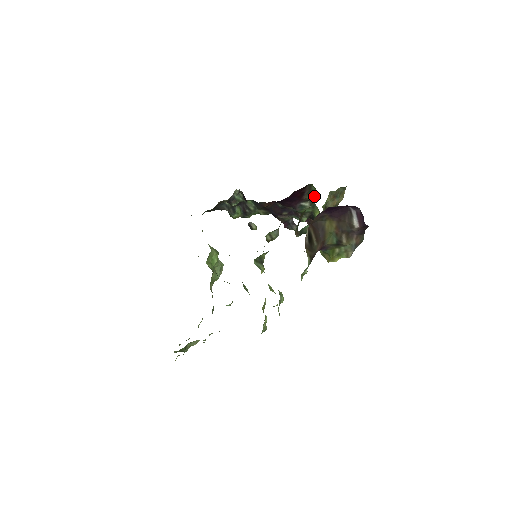
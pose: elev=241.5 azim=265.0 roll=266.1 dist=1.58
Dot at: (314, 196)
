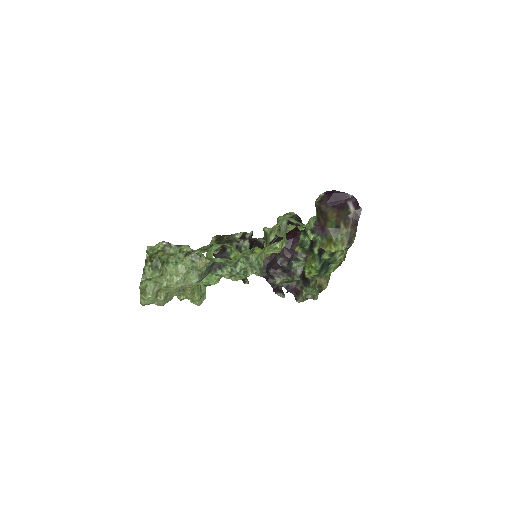
Dot at: occluded
